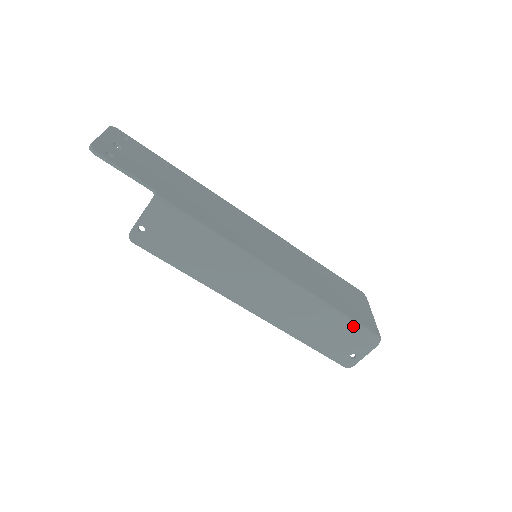
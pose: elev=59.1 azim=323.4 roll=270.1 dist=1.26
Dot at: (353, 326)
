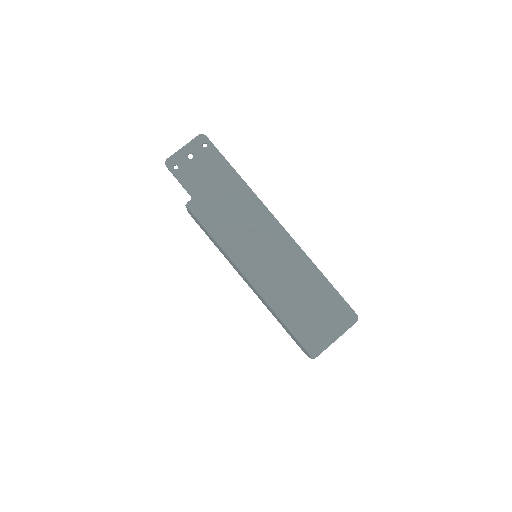
Dot at: (296, 337)
